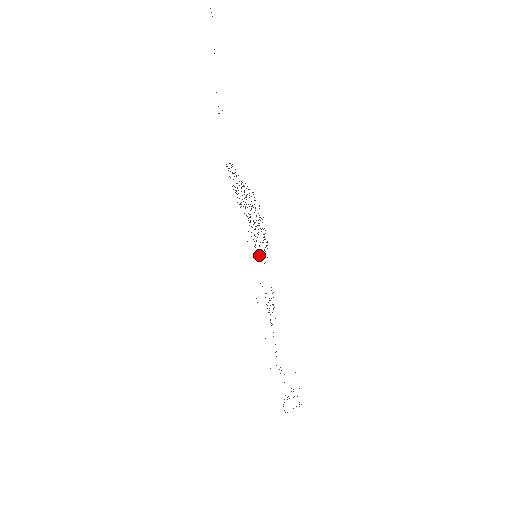
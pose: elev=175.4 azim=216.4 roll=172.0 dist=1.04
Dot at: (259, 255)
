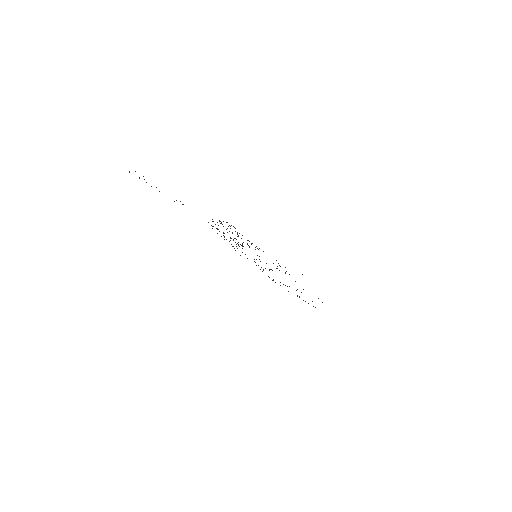
Dot at: occluded
